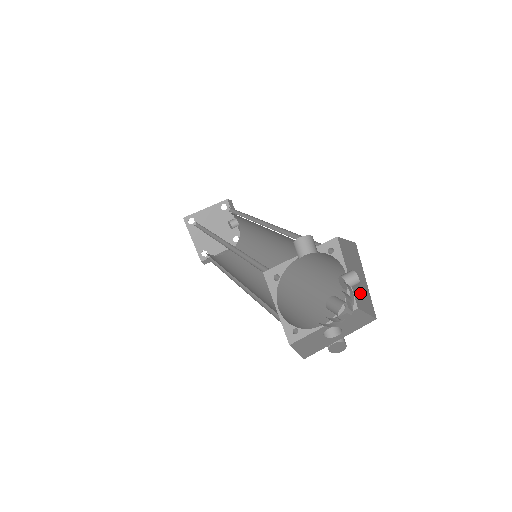
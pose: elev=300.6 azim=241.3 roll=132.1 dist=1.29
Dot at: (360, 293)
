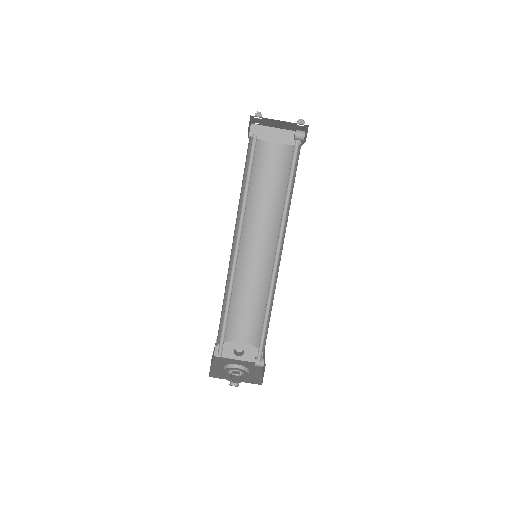
Dot at: occluded
